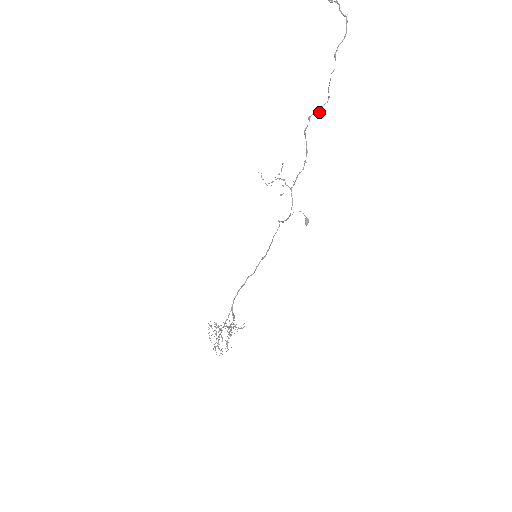
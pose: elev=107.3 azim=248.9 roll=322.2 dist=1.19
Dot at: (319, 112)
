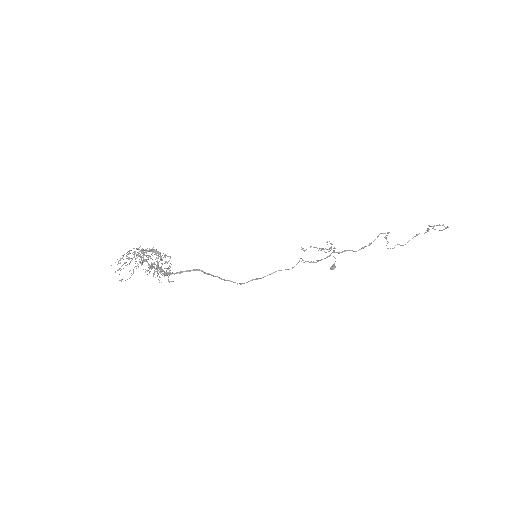
Dot at: occluded
